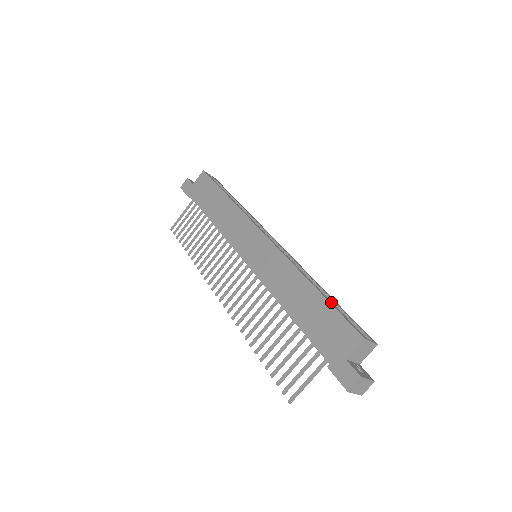
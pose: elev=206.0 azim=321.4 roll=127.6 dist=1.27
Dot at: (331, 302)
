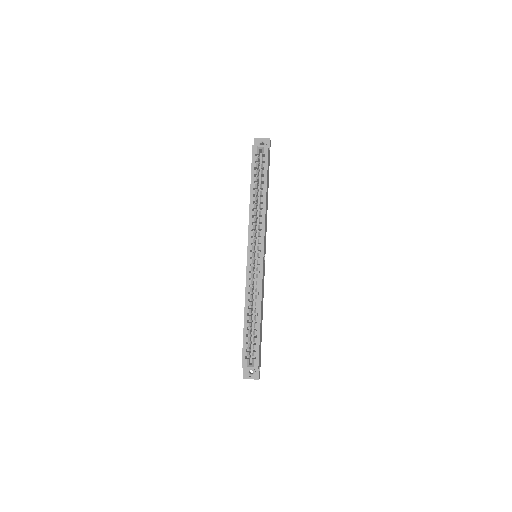
Dot at: (246, 333)
